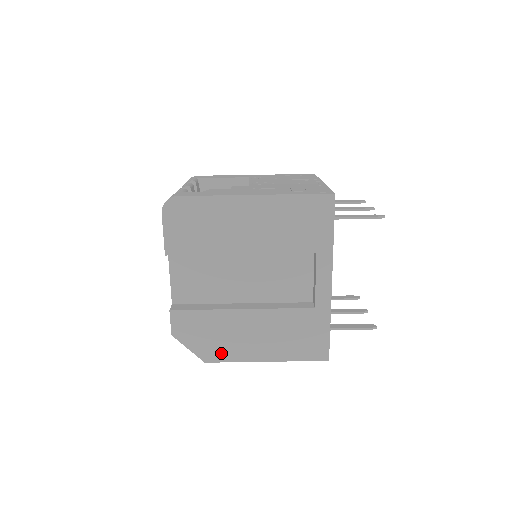
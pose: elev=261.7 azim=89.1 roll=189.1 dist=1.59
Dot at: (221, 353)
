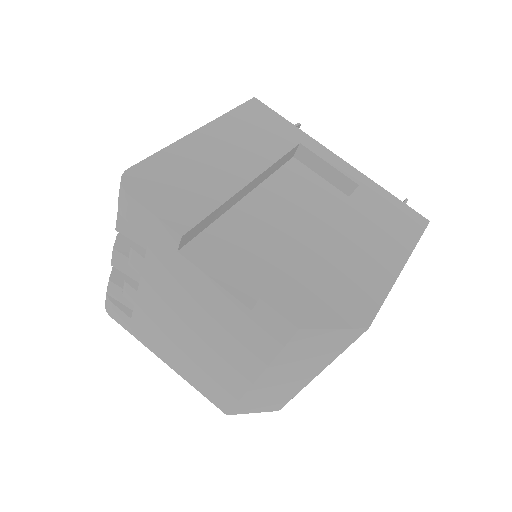
Dot at: (365, 299)
